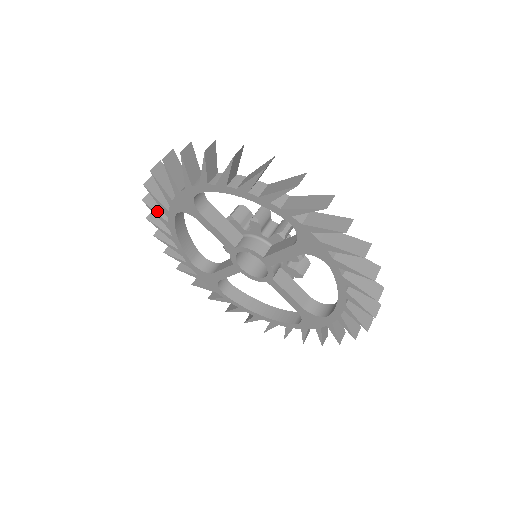
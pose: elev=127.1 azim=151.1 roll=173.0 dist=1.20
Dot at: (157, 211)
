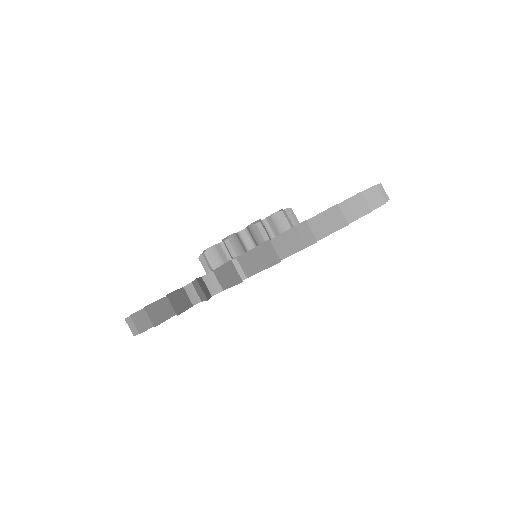
Dot at: occluded
